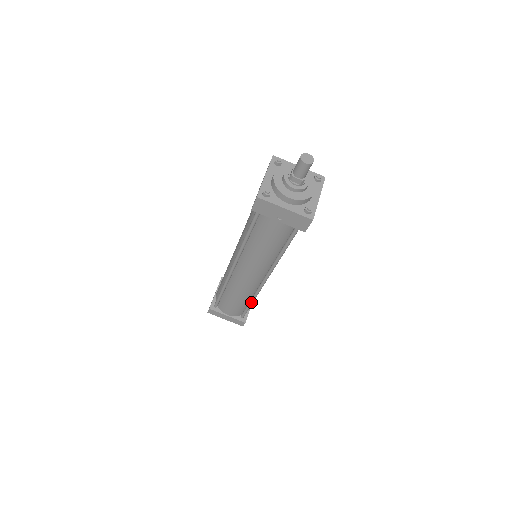
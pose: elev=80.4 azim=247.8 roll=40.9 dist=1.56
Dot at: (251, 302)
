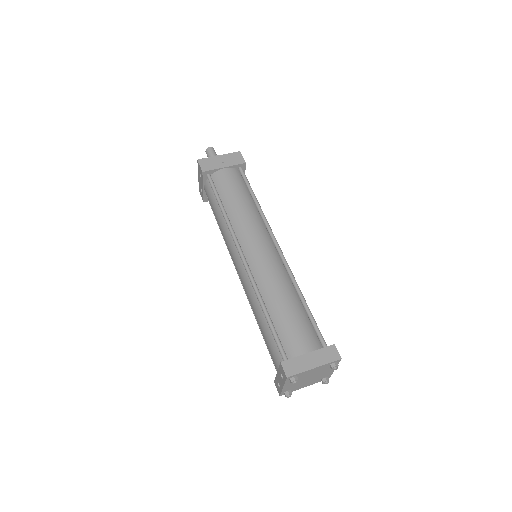
Dot at: (301, 297)
